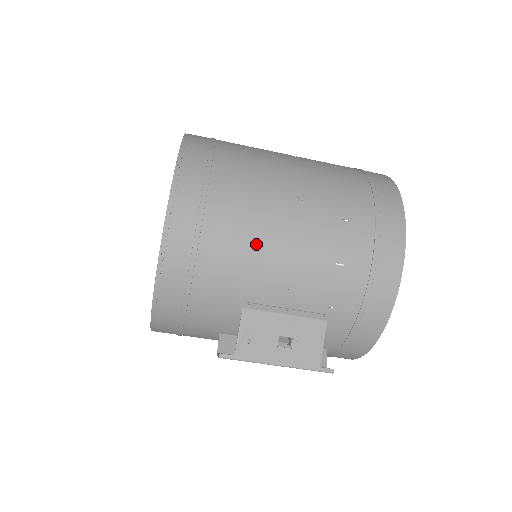
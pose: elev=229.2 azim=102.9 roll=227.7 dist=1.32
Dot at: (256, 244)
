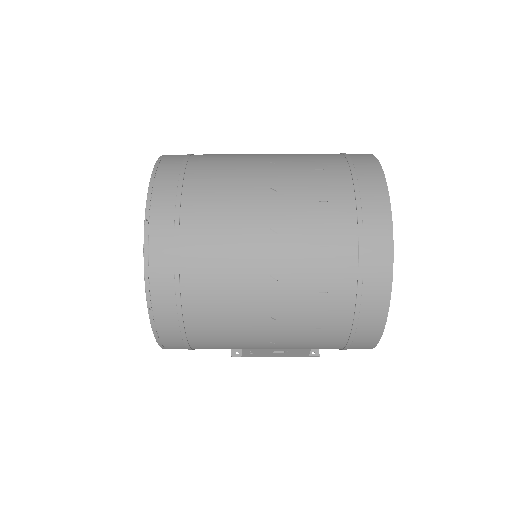
Dot at: (238, 345)
